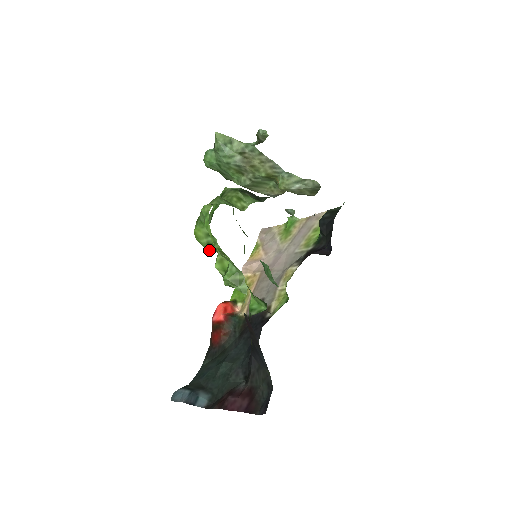
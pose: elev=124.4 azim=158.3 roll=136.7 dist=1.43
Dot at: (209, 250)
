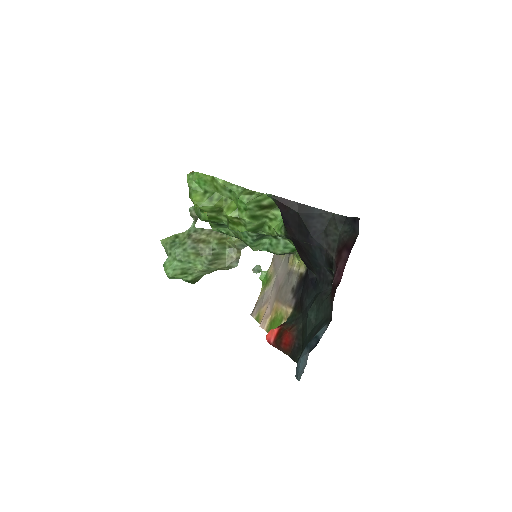
Dot at: (214, 205)
